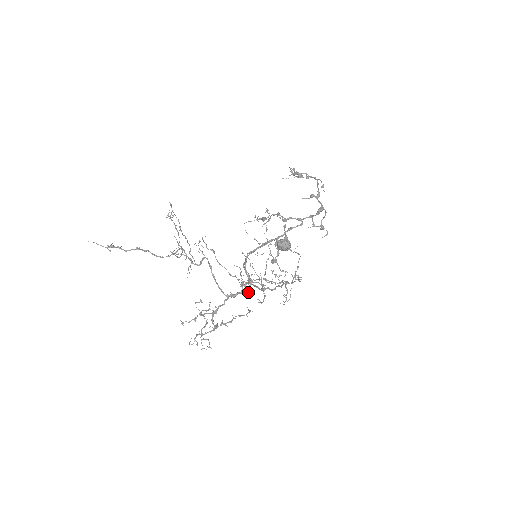
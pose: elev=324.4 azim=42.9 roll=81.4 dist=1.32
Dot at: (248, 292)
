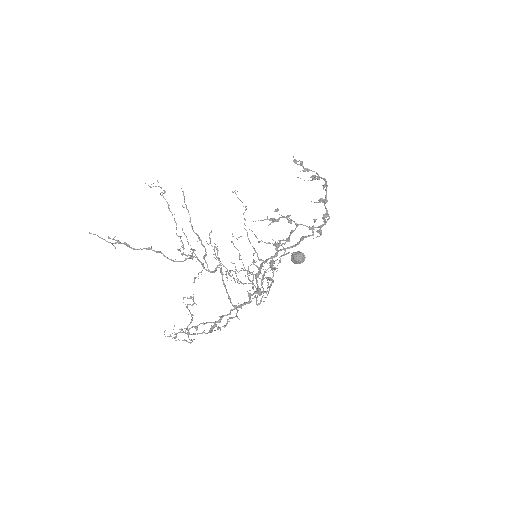
Dot at: (257, 305)
